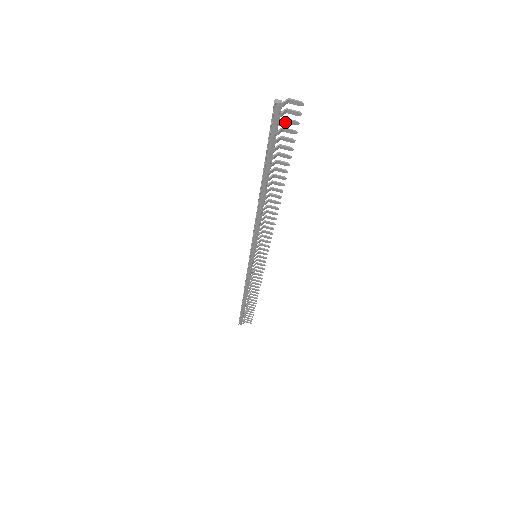
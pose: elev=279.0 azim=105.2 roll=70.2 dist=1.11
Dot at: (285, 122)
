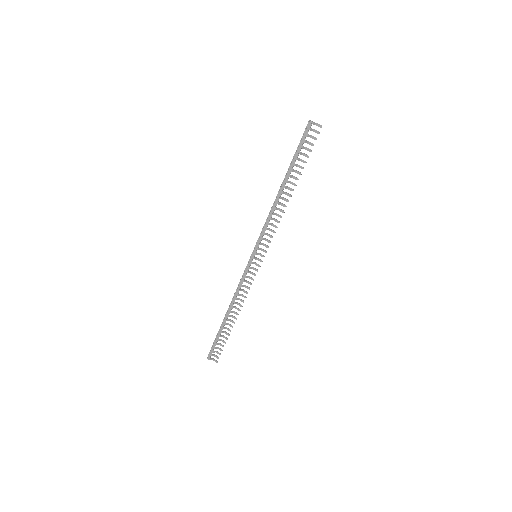
Dot at: (310, 137)
